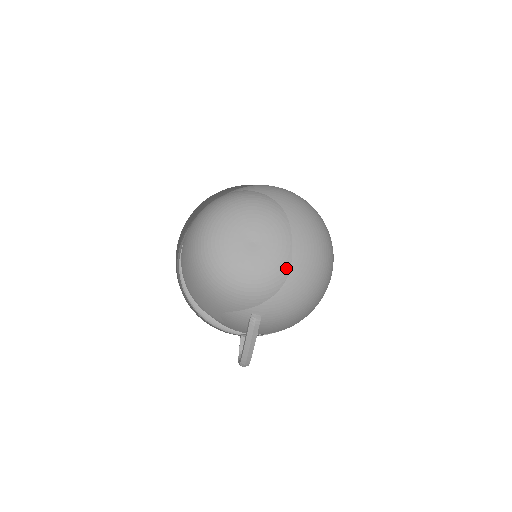
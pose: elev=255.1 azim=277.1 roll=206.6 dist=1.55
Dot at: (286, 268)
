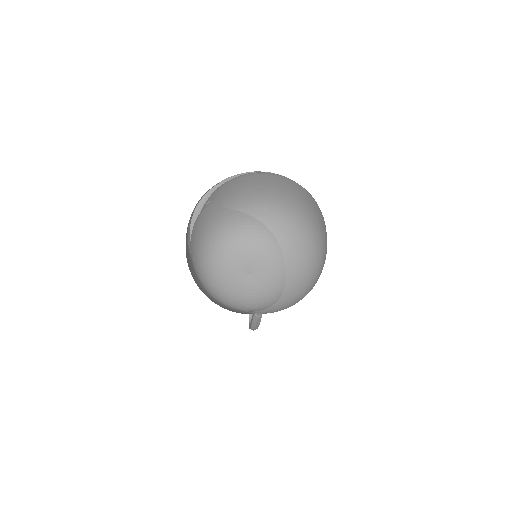
Dot at: (280, 290)
